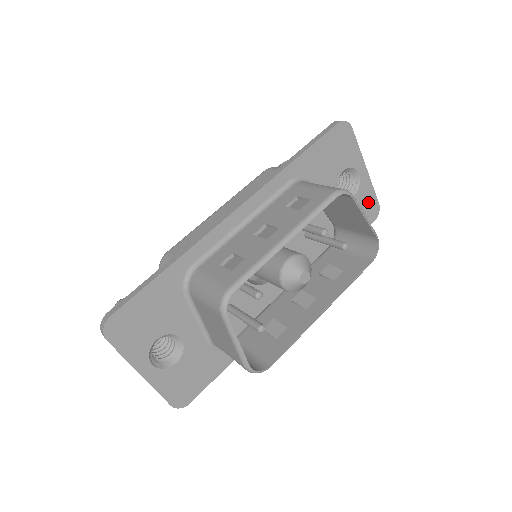
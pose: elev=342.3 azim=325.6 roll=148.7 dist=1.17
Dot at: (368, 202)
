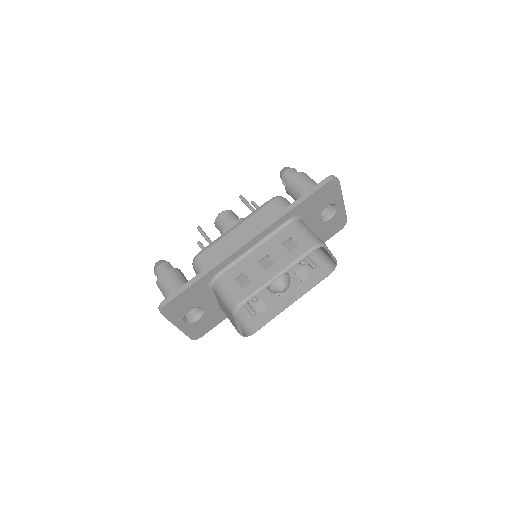
Dot at: (339, 220)
